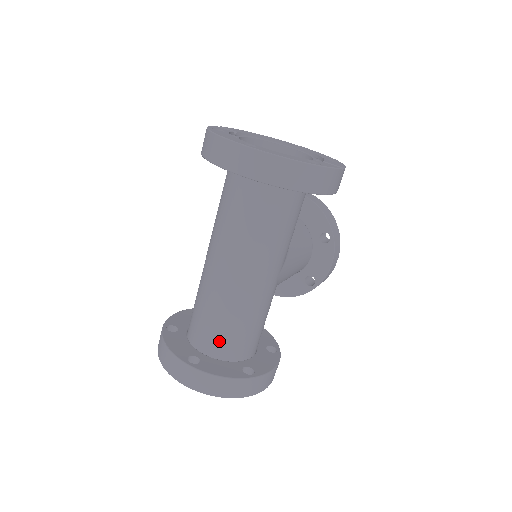
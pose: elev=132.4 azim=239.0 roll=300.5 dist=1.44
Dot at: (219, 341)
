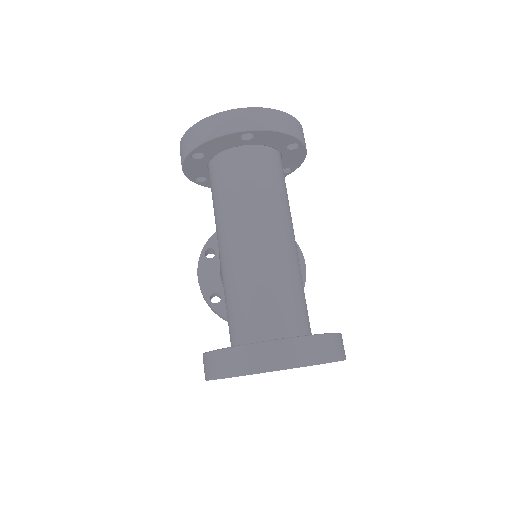
Dot at: (286, 316)
